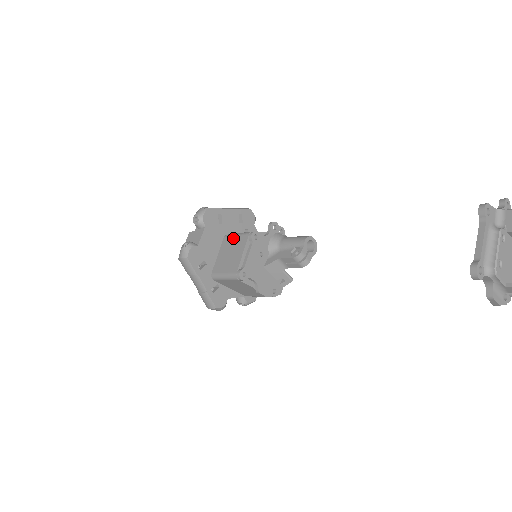
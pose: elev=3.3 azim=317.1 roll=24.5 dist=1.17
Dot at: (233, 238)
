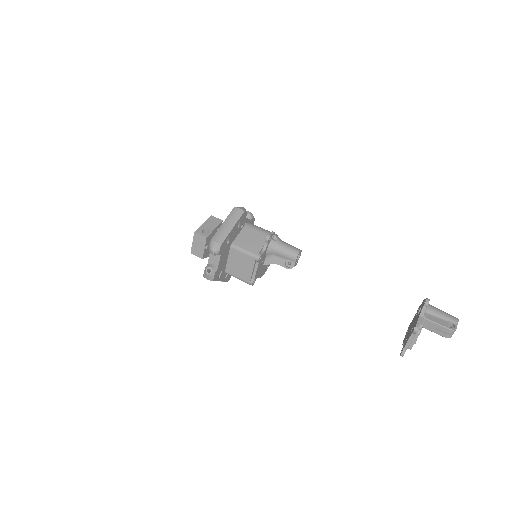
Dot at: (241, 254)
